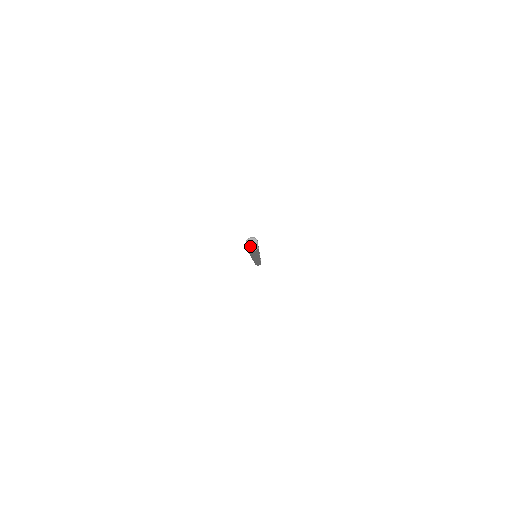
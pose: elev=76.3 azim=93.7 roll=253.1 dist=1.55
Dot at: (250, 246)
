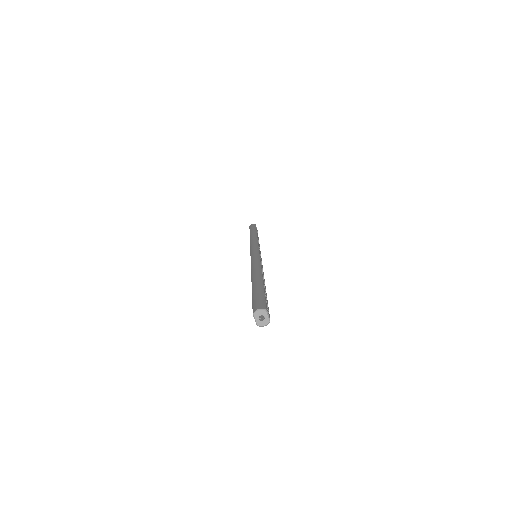
Dot at: (260, 321)
